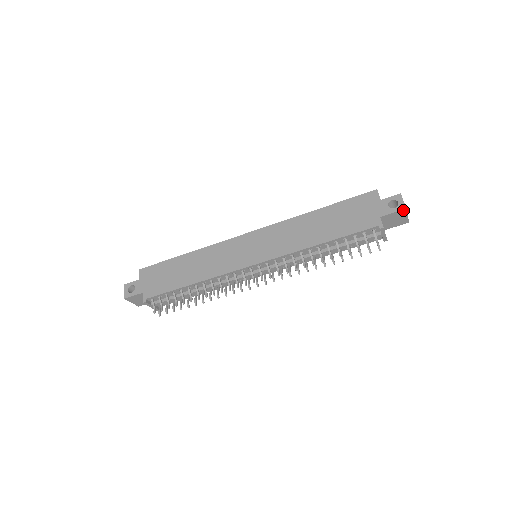
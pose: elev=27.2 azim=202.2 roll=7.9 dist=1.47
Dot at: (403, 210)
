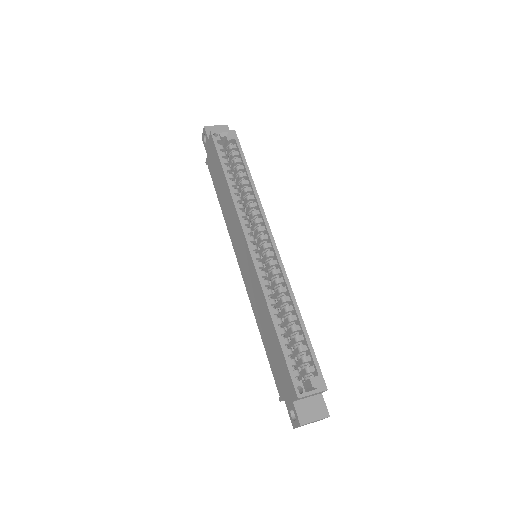
Dot at: (294, 424)
